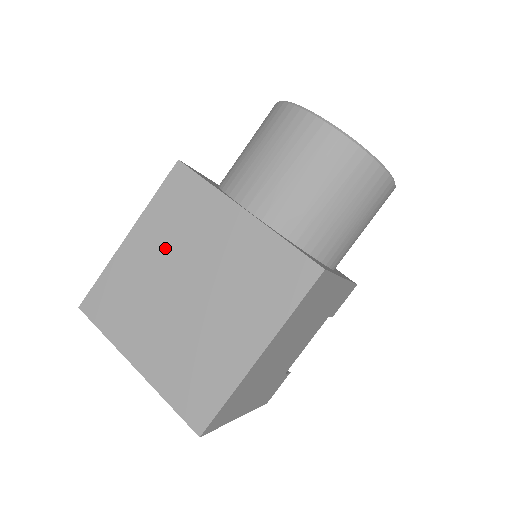
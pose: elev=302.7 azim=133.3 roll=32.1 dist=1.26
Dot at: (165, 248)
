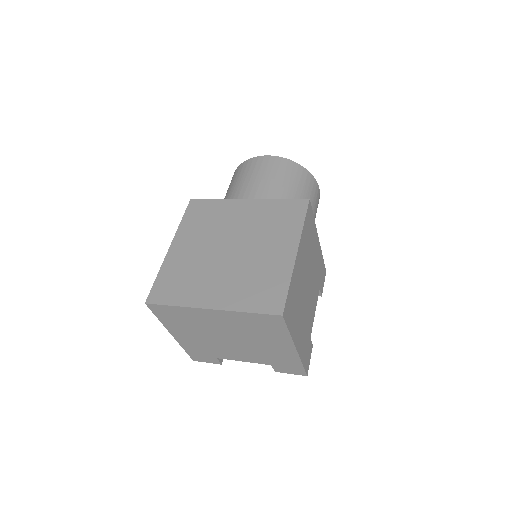
Dot at: (202, 239)
